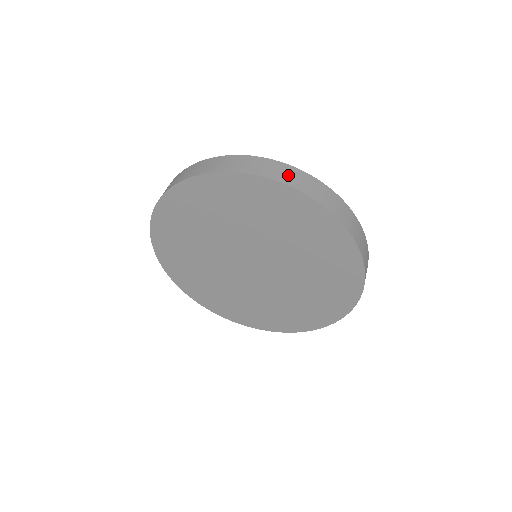
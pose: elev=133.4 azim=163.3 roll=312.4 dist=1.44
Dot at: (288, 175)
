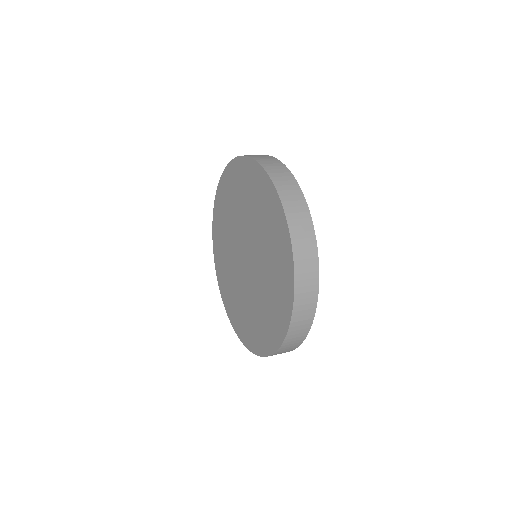
Dot at: (302, 234)
